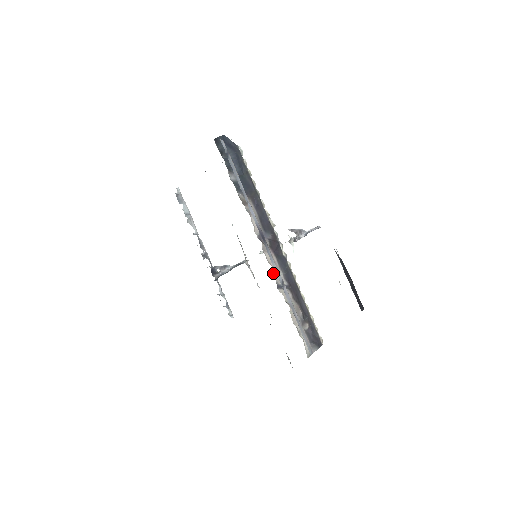
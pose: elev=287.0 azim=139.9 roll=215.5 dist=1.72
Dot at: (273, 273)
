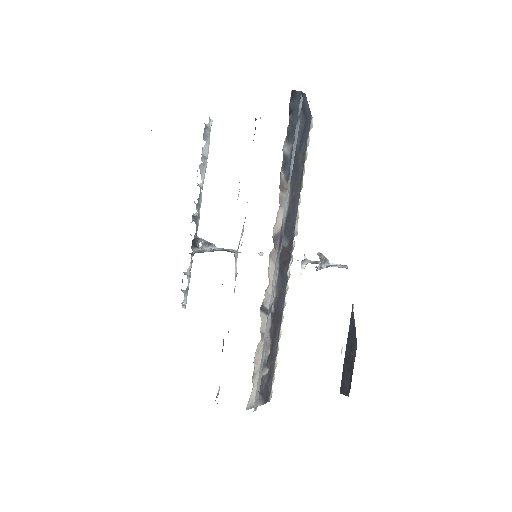
Dot at: (266, 289)
